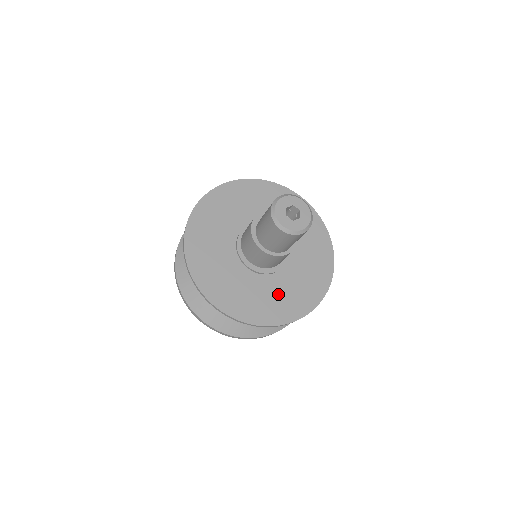
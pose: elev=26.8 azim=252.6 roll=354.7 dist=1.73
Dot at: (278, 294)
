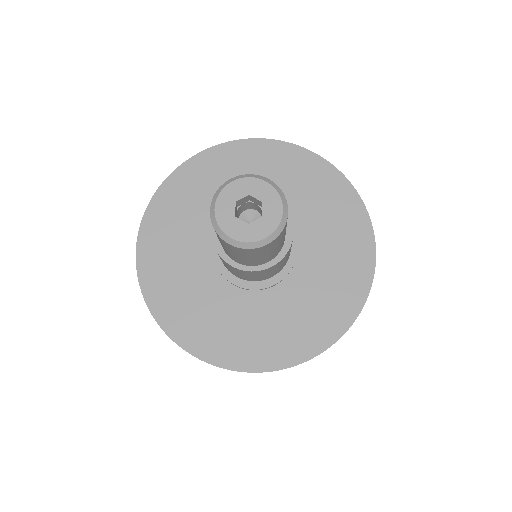
Dot at: (280, 319)
